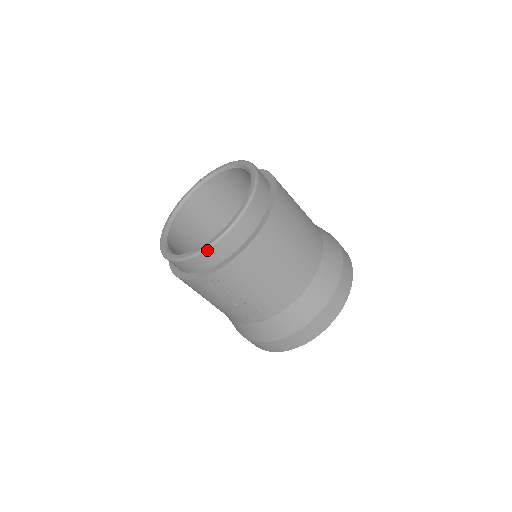
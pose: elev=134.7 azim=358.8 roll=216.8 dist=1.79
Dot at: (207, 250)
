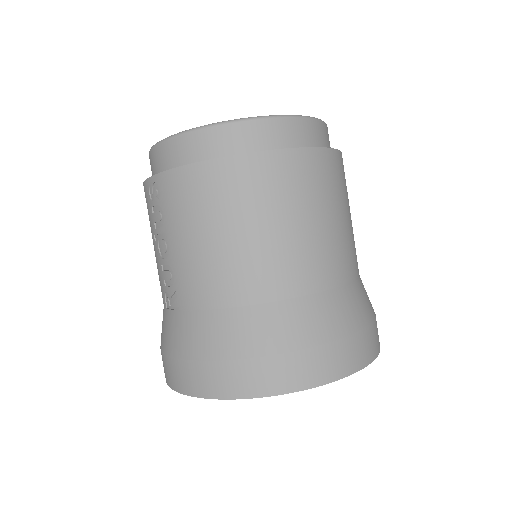
Dot at: (169, 139)
